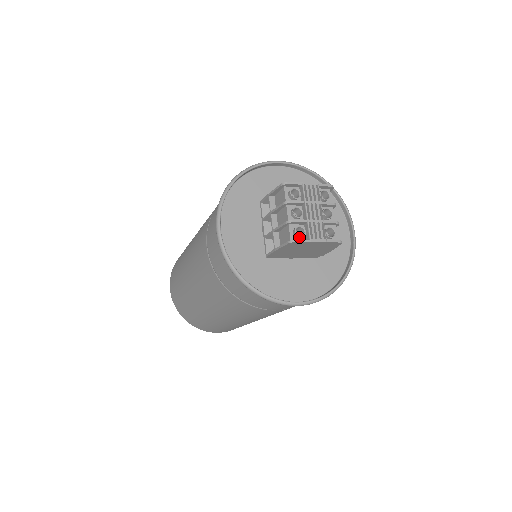
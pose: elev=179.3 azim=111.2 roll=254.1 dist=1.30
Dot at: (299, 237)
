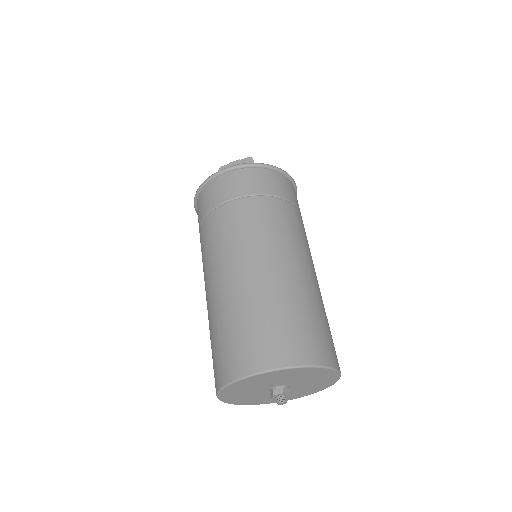
Dot at: occluded
